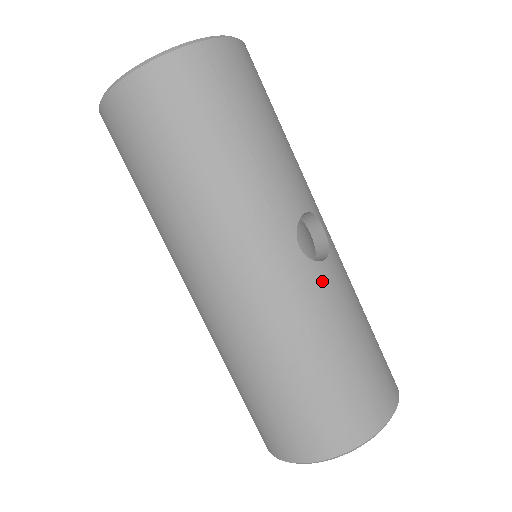
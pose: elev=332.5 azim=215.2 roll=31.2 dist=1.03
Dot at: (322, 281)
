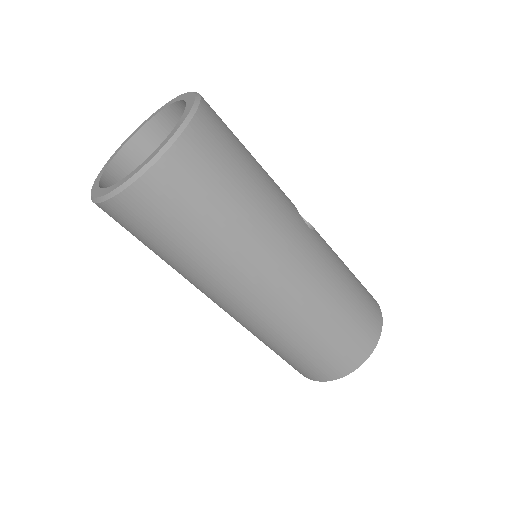
Dot at: (324, 242)
